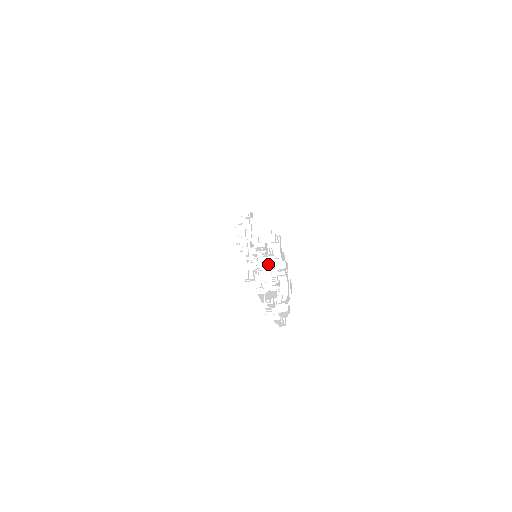
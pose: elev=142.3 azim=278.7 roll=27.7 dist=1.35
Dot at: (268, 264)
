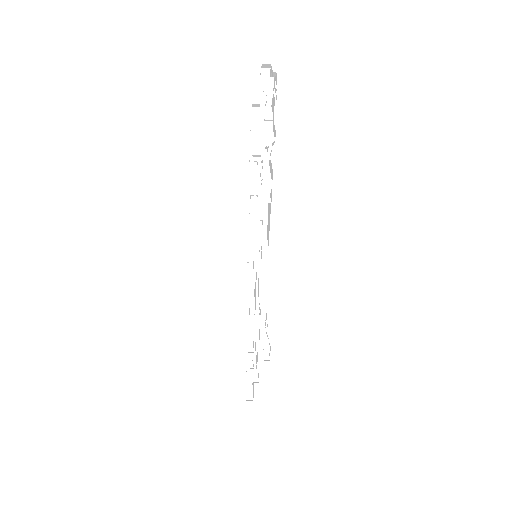
Dot at: occluded
